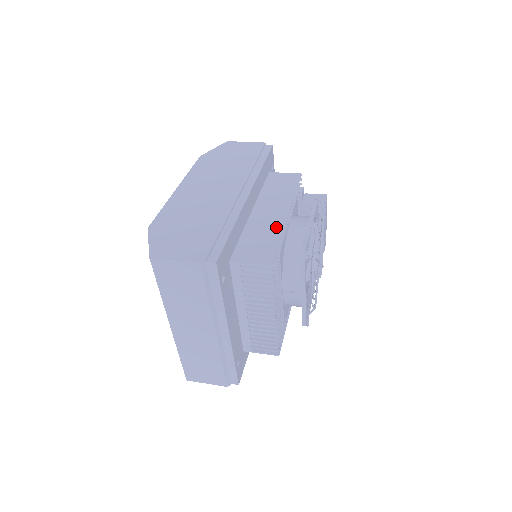
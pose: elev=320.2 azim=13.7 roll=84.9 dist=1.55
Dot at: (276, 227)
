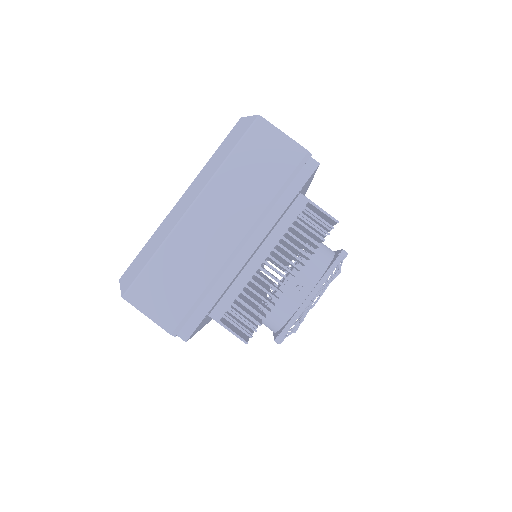
Dot at: occluded
